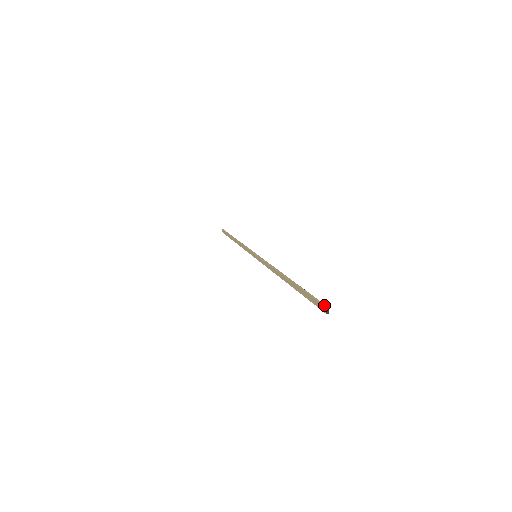
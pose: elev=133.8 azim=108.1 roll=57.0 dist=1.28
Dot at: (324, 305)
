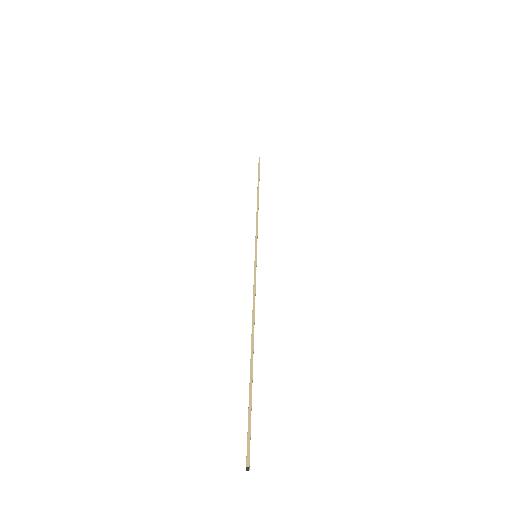
Dot at: (248, 459)
